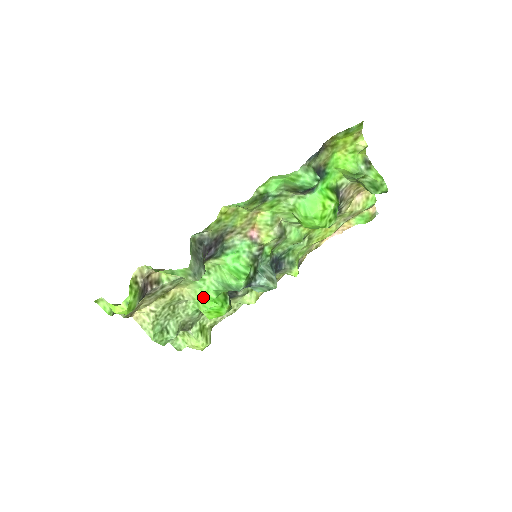
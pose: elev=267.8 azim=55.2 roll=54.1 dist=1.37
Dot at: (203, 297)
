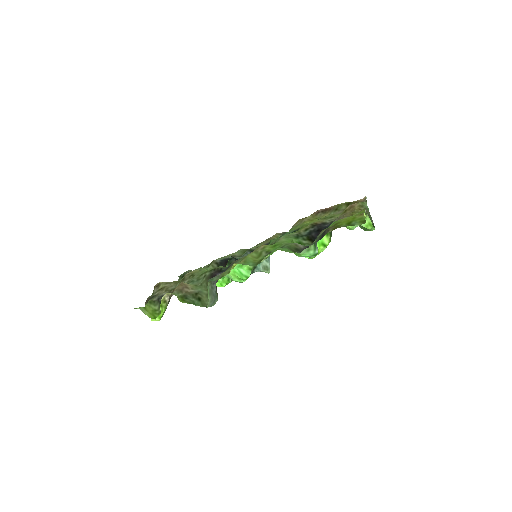
Dot at: occluded
